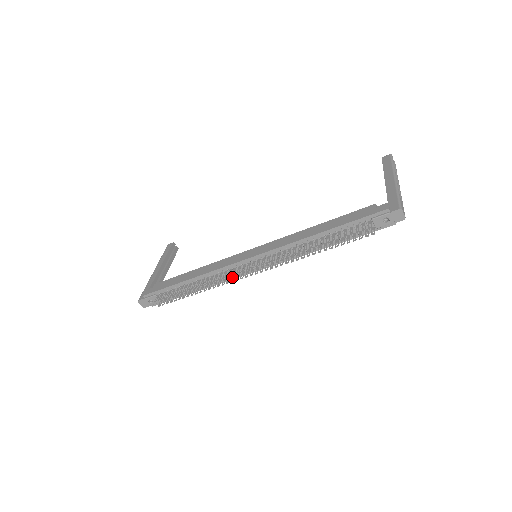
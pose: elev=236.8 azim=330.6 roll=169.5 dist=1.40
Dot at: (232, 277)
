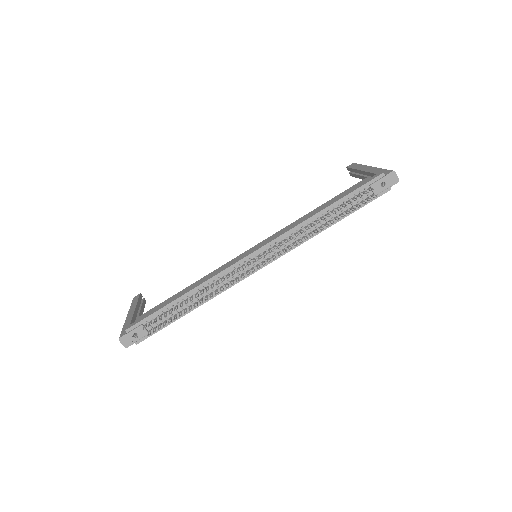
Dot at: (236, 279)
